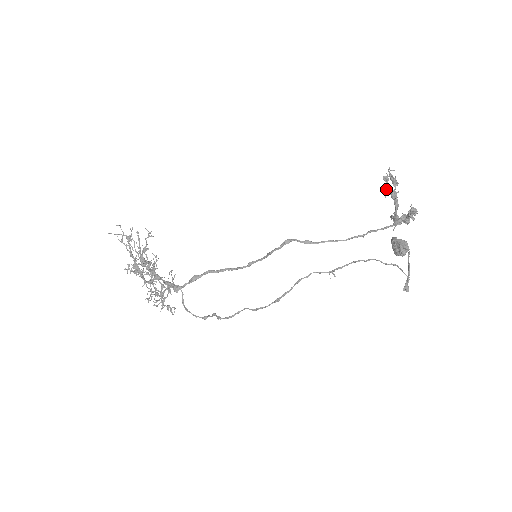
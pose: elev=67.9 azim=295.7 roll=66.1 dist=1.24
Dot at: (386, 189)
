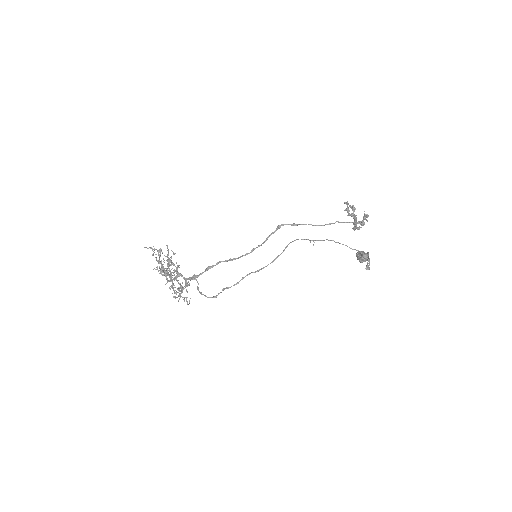
Dot at: (347, 209)
